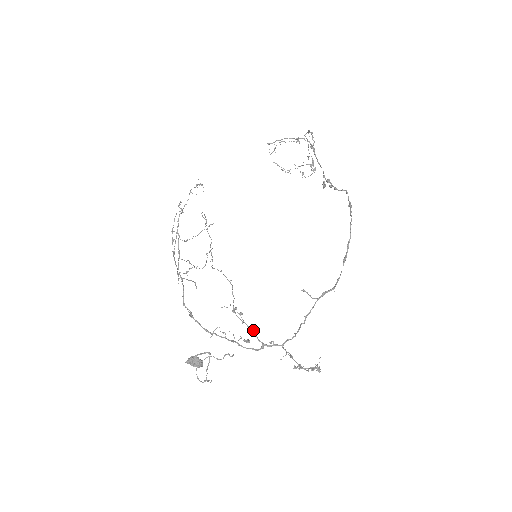
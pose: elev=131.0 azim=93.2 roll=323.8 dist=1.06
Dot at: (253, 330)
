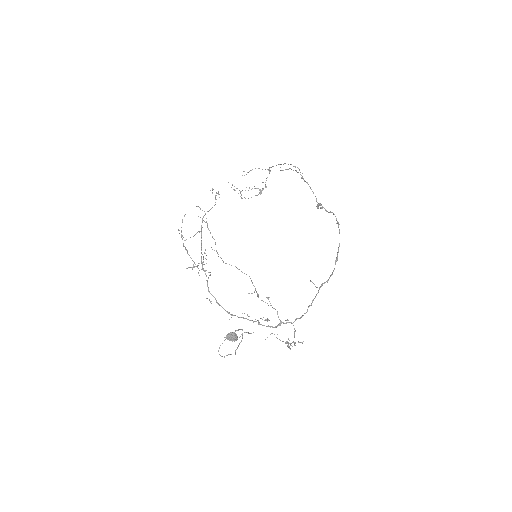
Dot at: (277, 311)
